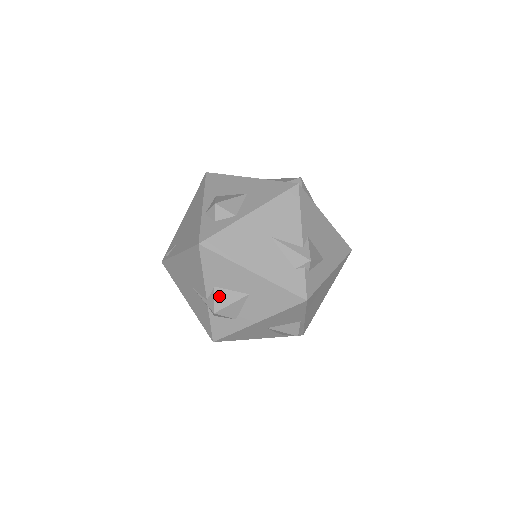
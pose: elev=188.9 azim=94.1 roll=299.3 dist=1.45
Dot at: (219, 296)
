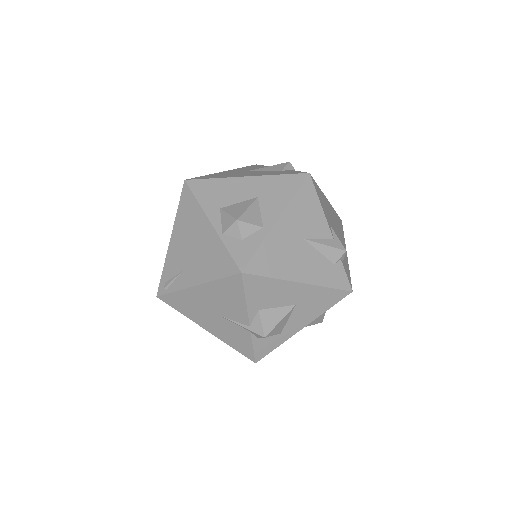
Dot at: (266, 318)
